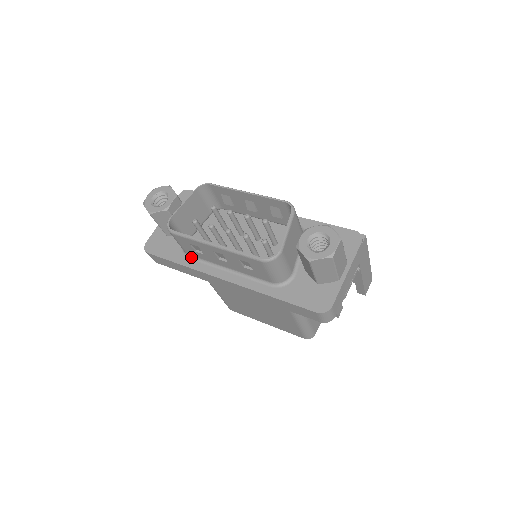
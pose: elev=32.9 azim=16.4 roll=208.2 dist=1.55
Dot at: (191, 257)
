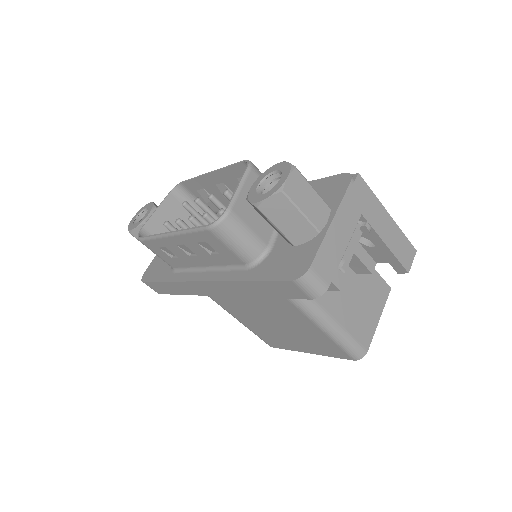
Dot at: (176, 270)
